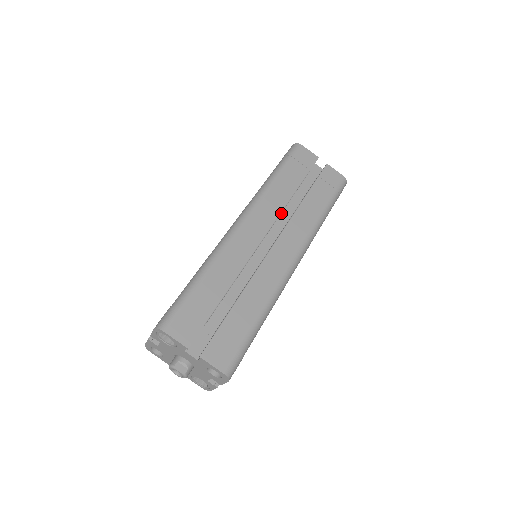
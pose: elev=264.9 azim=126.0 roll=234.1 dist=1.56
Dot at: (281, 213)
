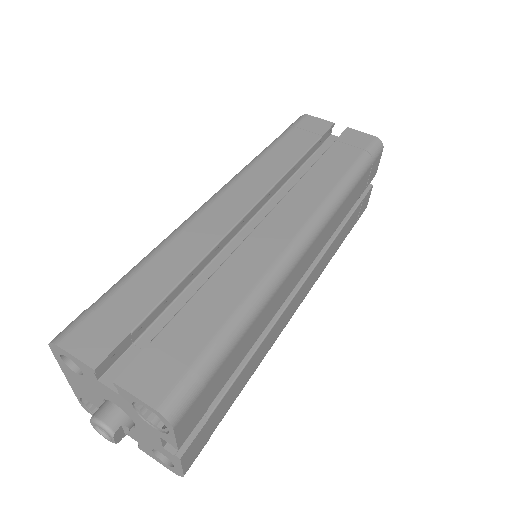
Dot at: occluded
